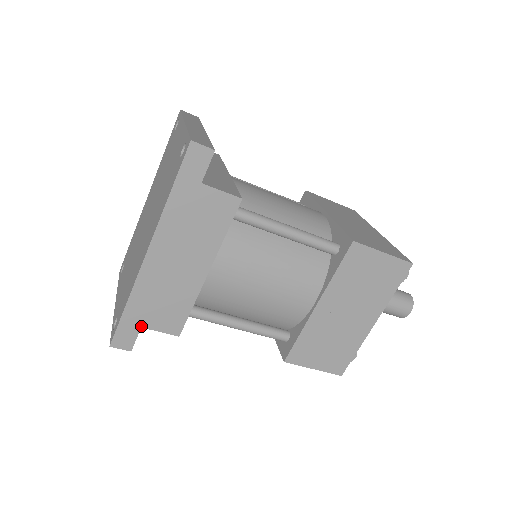
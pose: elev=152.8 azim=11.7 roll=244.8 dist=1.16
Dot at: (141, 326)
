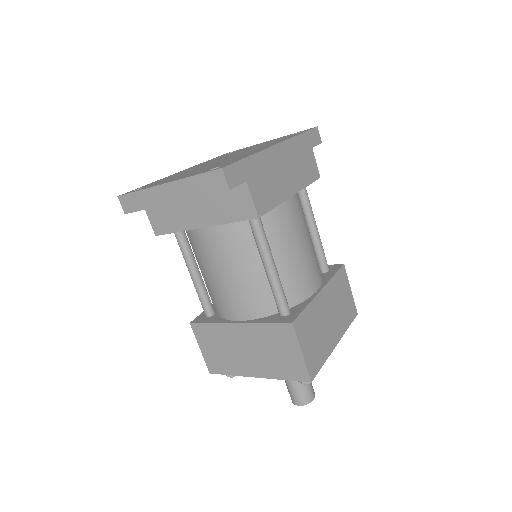
Dot at: (247, 180)
